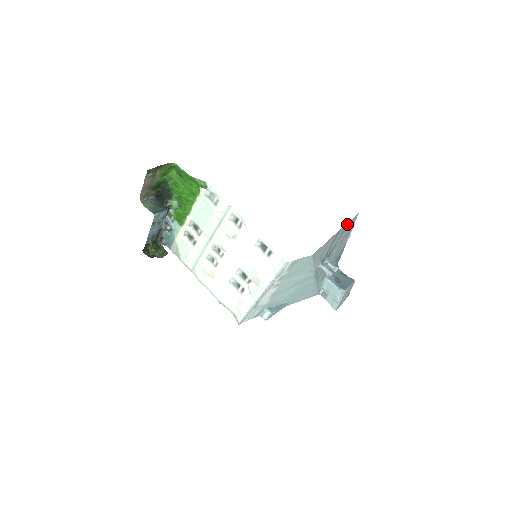
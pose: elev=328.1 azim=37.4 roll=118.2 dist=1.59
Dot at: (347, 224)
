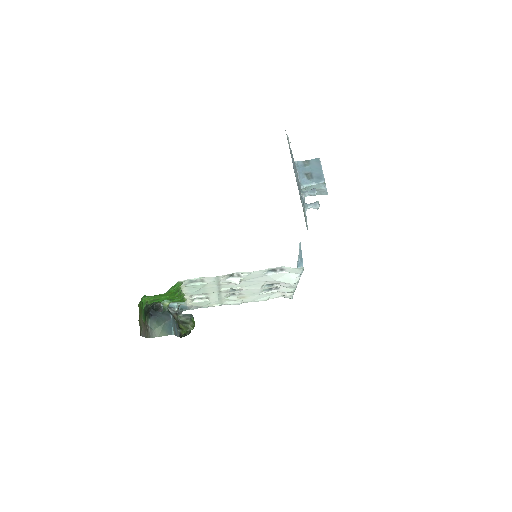
Dot at: occluded
